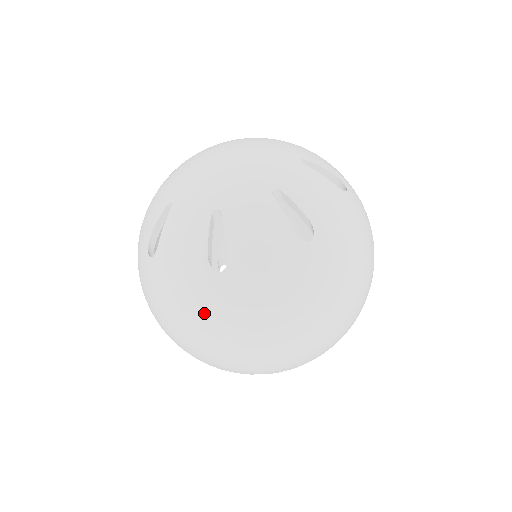
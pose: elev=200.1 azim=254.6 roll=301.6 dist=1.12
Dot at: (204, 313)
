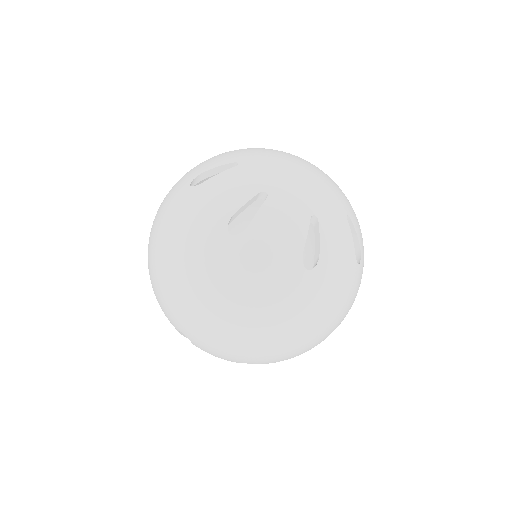
Dot at: (278, 301)
